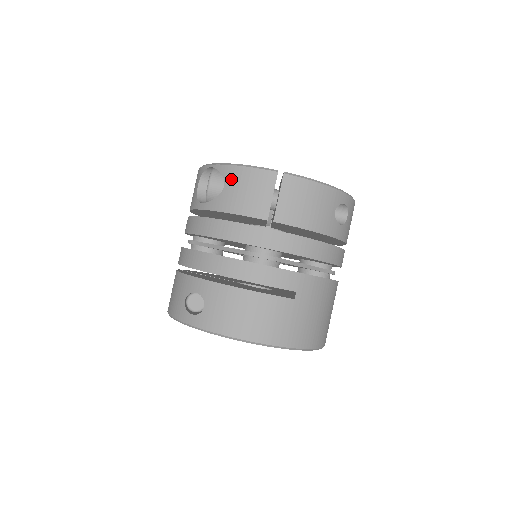
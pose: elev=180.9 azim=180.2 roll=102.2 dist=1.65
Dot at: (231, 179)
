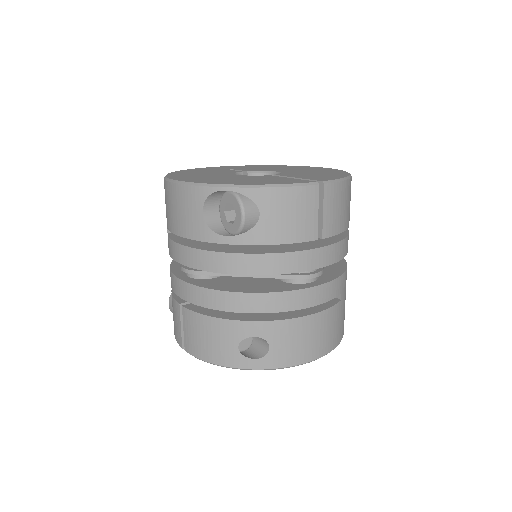
Dot at: (268, 205)
